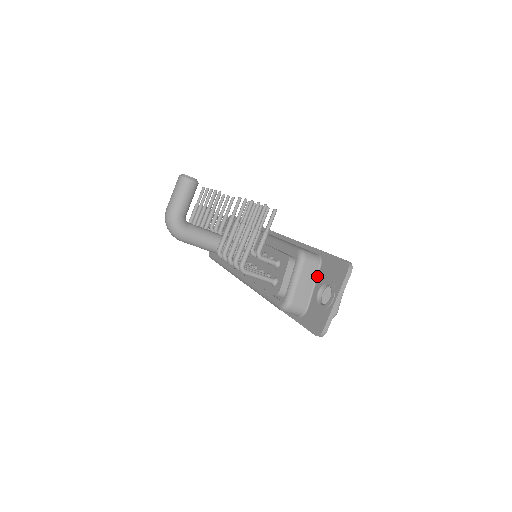
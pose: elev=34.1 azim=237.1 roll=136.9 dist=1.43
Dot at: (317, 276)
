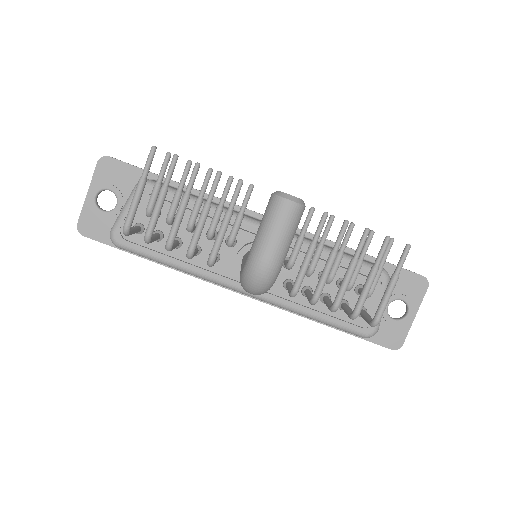
Dot at: occluded
